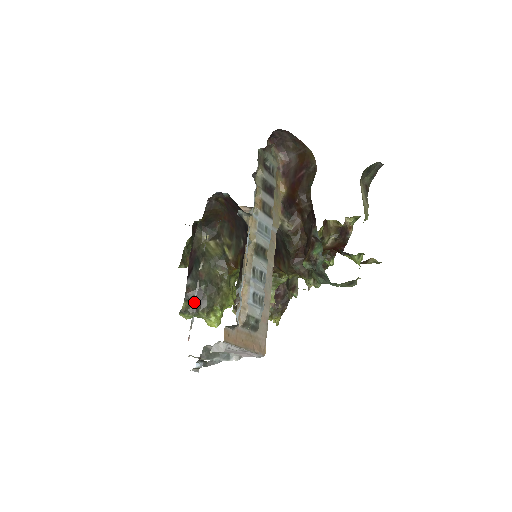
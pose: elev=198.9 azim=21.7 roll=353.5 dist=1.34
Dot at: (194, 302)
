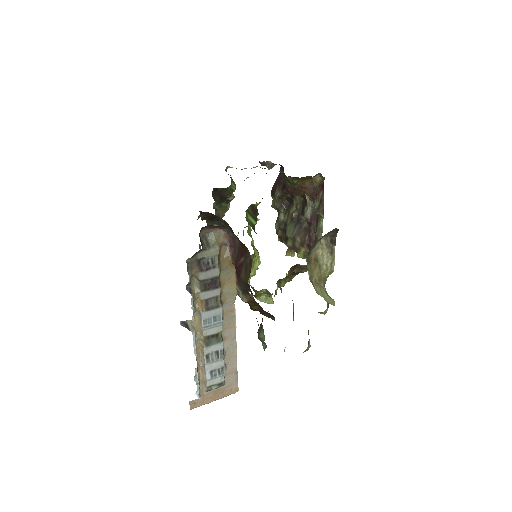
Dot at: occluded
